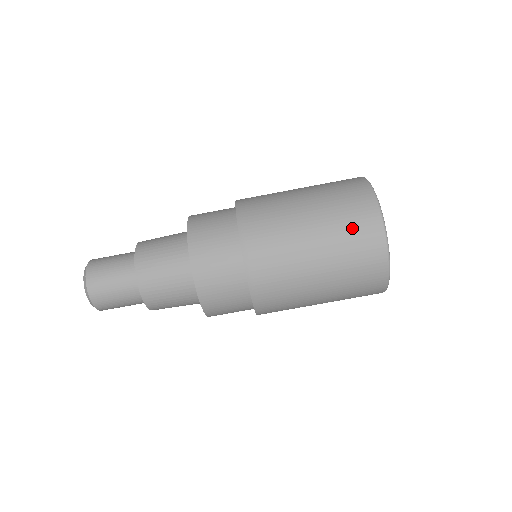
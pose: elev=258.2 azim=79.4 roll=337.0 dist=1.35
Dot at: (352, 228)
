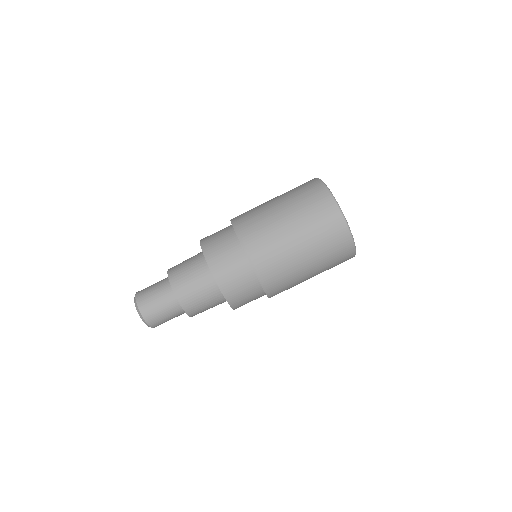
Dot at: (298, 187)
